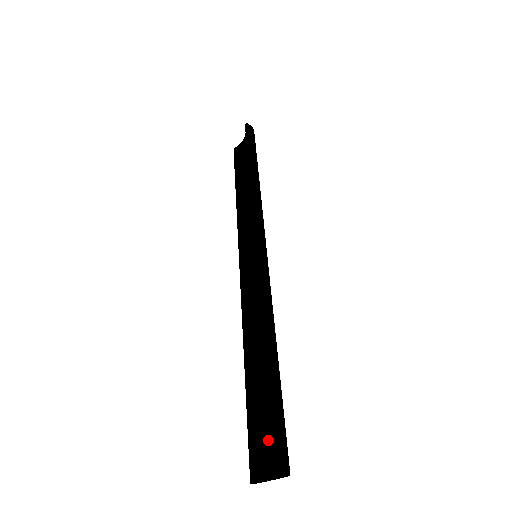
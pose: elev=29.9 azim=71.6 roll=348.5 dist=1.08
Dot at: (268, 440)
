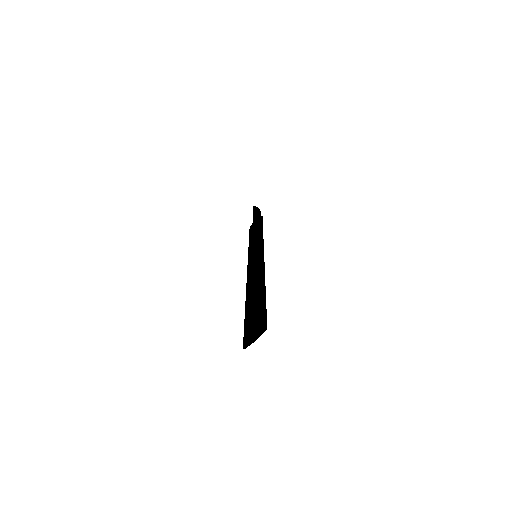
Dot at: occluded
